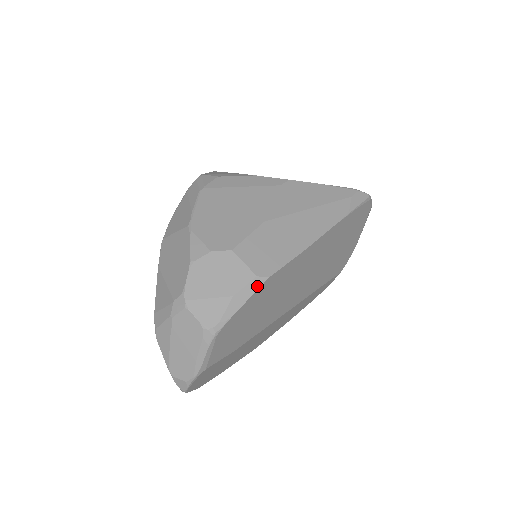
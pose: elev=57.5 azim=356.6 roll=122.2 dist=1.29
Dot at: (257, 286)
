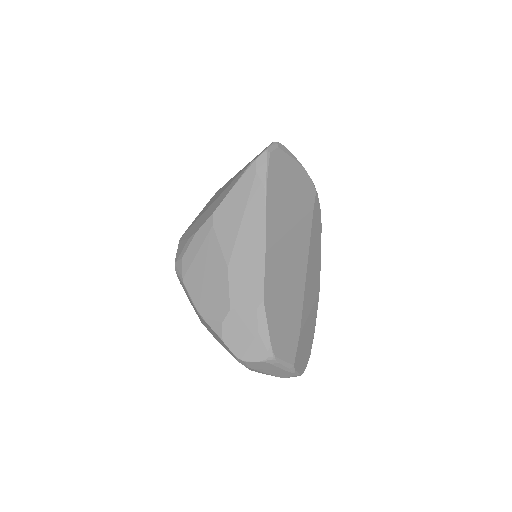
Dot at: (263, 313)
